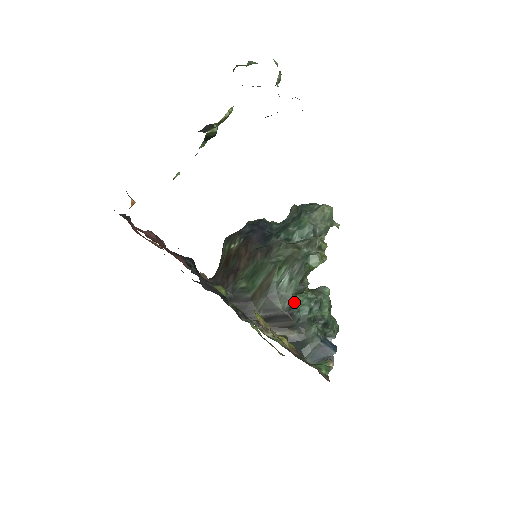
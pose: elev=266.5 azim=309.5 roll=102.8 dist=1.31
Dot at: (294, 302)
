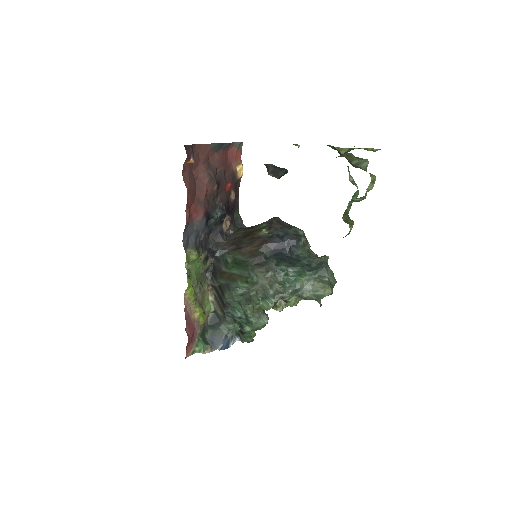
Dot at: (234, 304)
